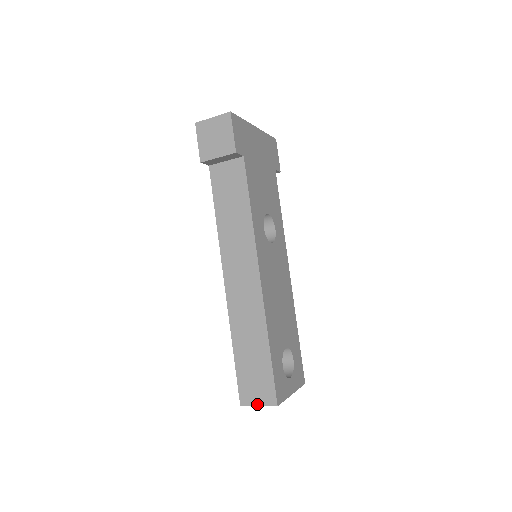
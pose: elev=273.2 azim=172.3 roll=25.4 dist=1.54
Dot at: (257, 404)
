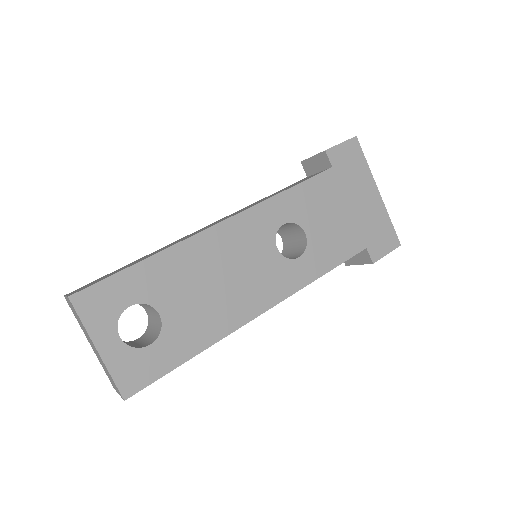
Dot at: (69, 294)
